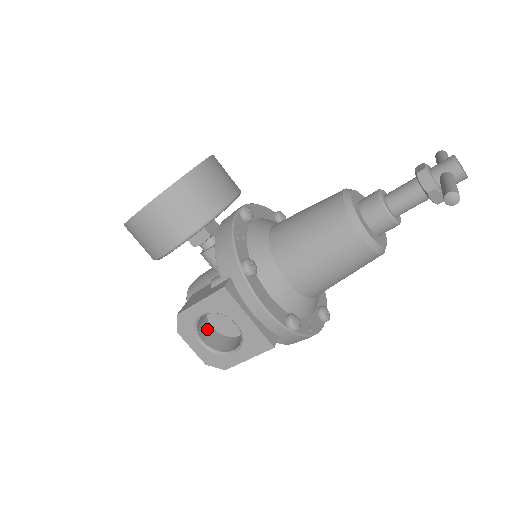
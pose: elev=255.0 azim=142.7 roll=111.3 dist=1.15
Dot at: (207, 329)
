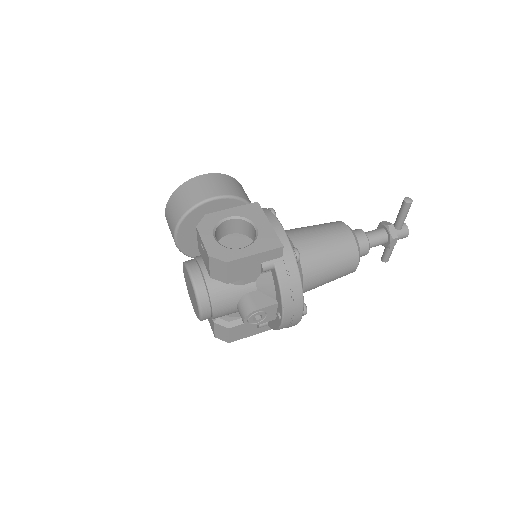
Dot at: occluded
